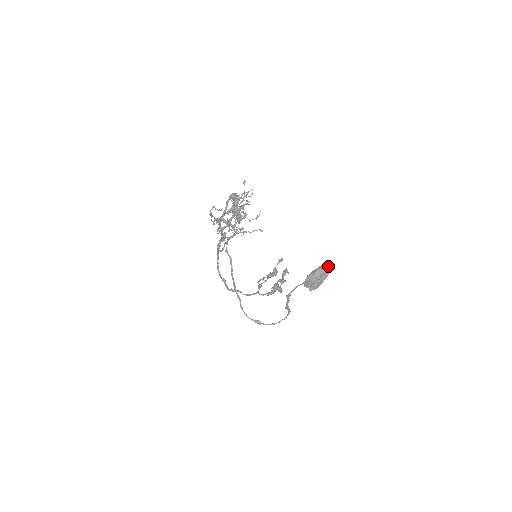
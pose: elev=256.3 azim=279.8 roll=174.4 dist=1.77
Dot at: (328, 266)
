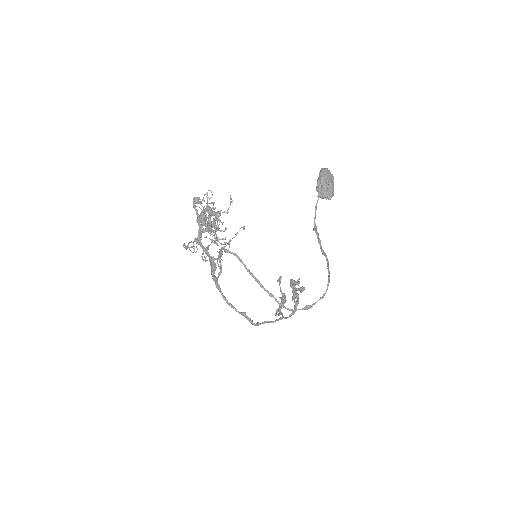
Dot at: (326, 169)
